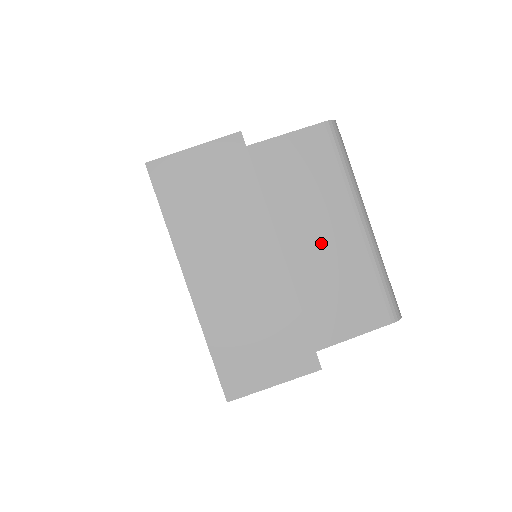
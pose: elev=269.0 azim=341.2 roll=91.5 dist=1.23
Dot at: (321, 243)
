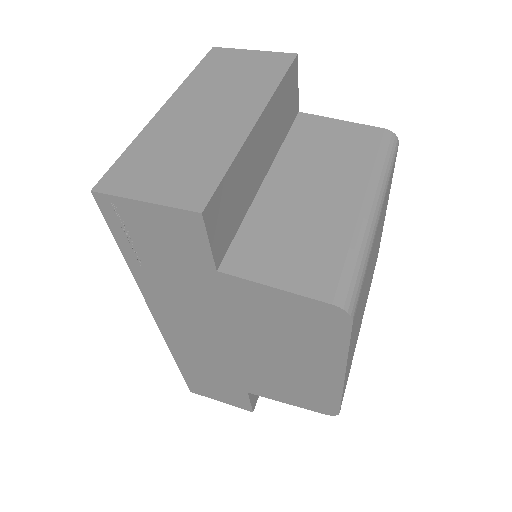
Dot at: (311, 195)
